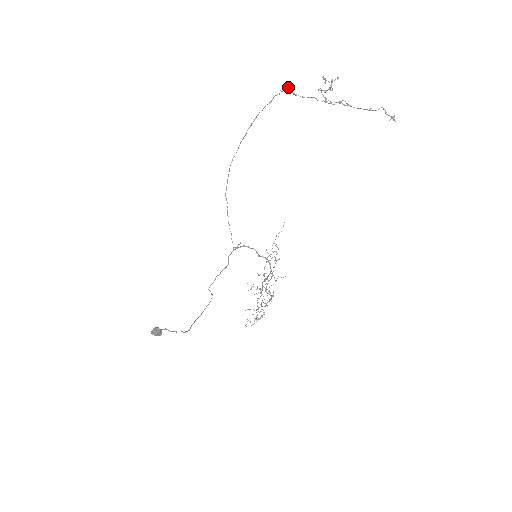
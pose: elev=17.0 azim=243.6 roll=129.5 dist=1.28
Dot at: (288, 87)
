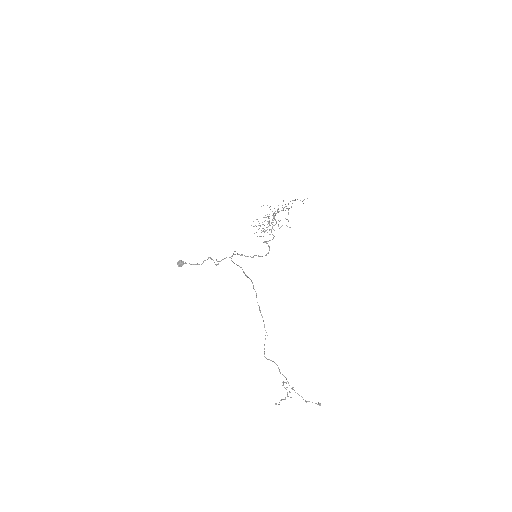
Dot at: occluded
